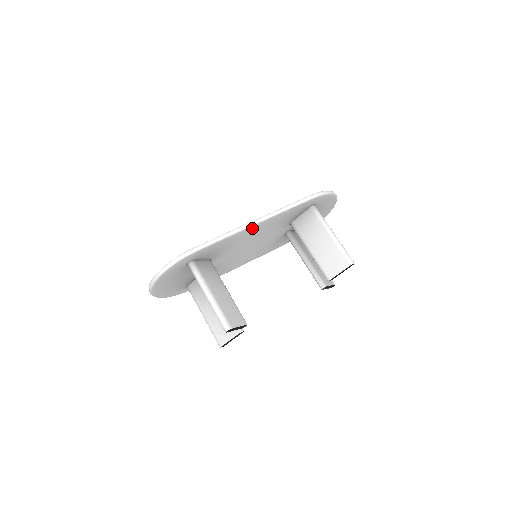
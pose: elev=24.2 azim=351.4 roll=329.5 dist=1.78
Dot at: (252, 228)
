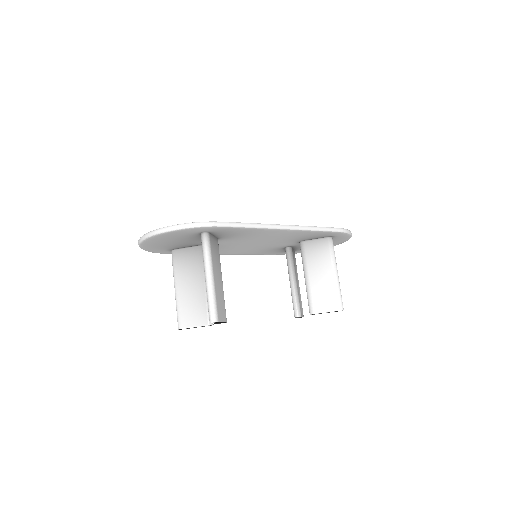
Dot at: (278, 231)
